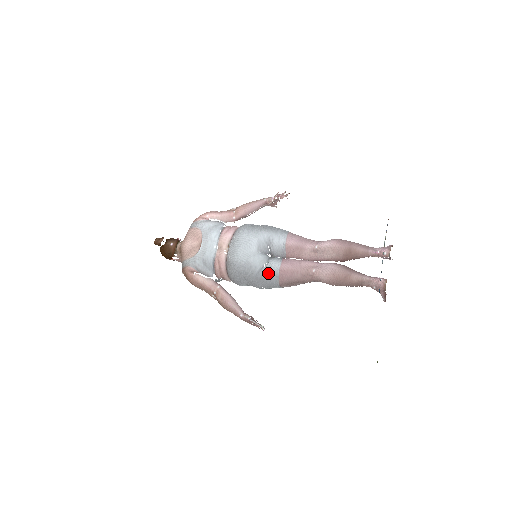
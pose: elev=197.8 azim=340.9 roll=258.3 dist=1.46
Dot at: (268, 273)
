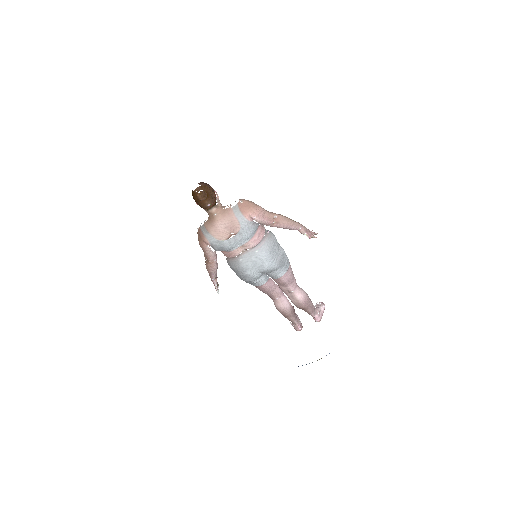
Dot at: (253, 283)
